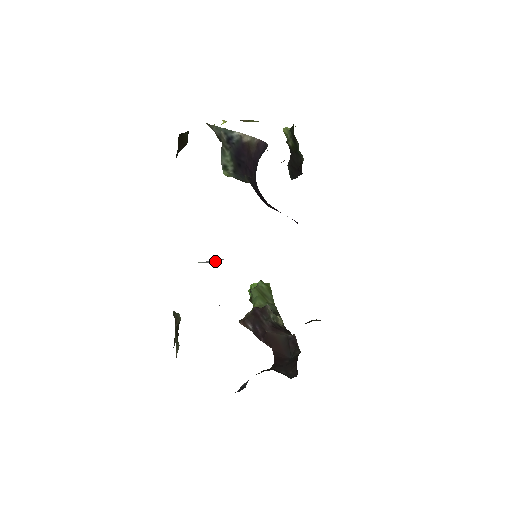
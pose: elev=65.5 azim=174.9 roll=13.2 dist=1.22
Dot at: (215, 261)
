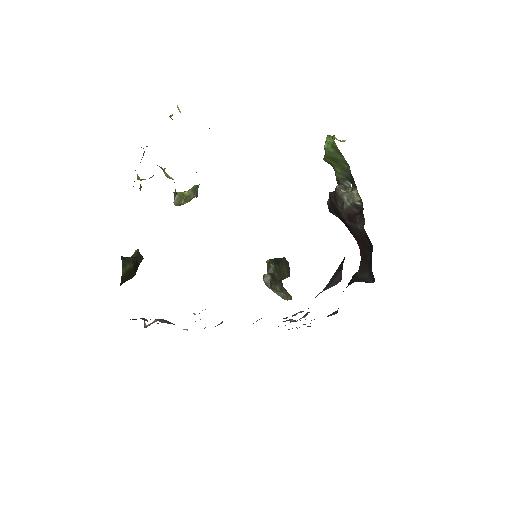
Dot at: (221, 323)
